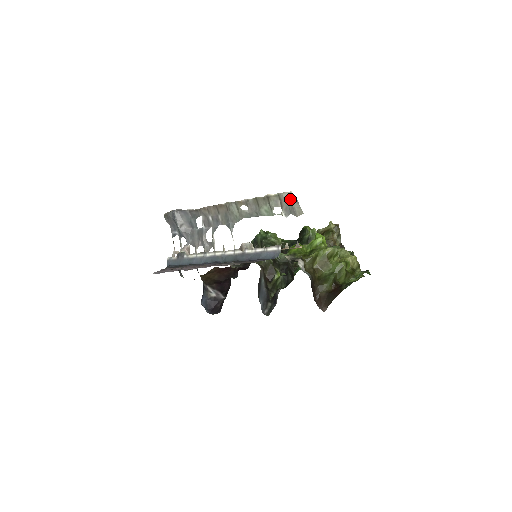
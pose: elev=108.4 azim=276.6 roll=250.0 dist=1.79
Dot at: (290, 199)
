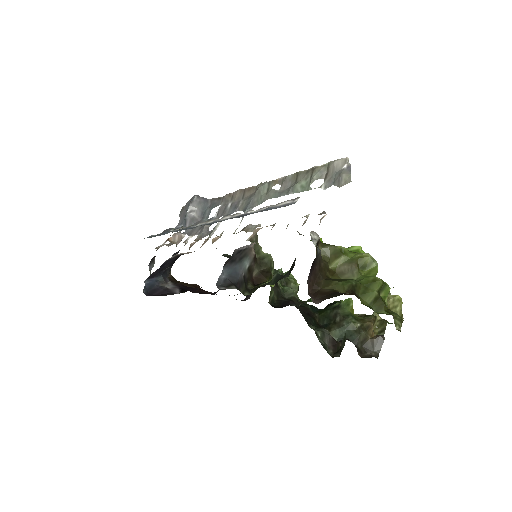
Dot at: (341, 167)
